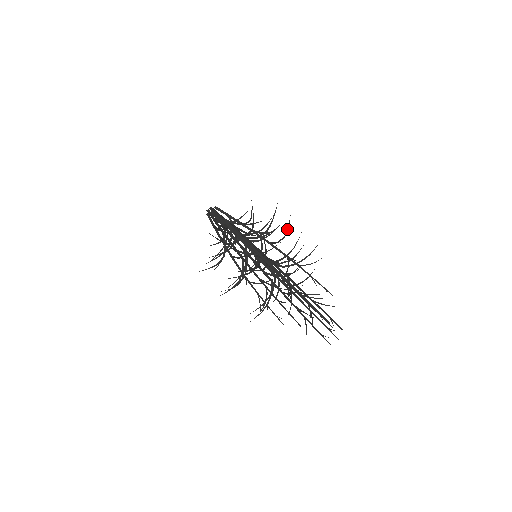
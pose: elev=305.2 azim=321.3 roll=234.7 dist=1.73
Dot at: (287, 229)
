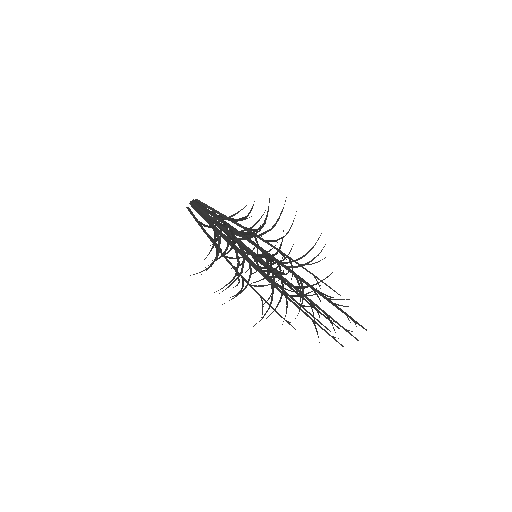
Dot at: (291, 226)
